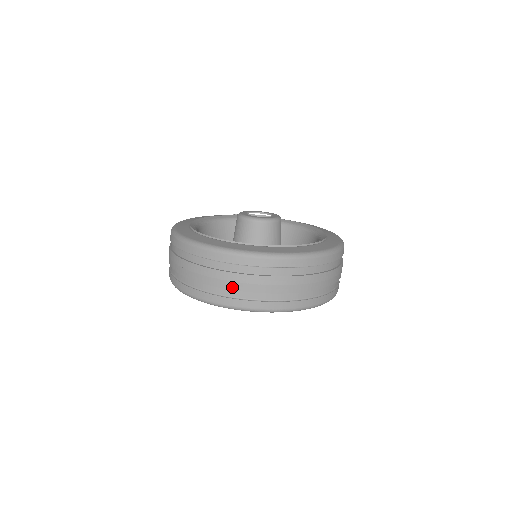
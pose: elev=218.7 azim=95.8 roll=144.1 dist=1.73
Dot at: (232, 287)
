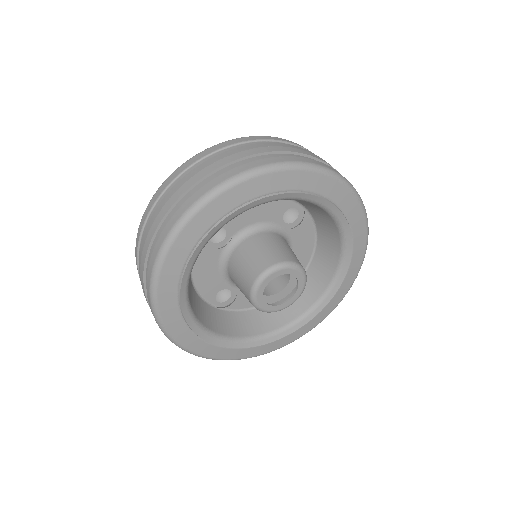
Dot at: (149, 240)
